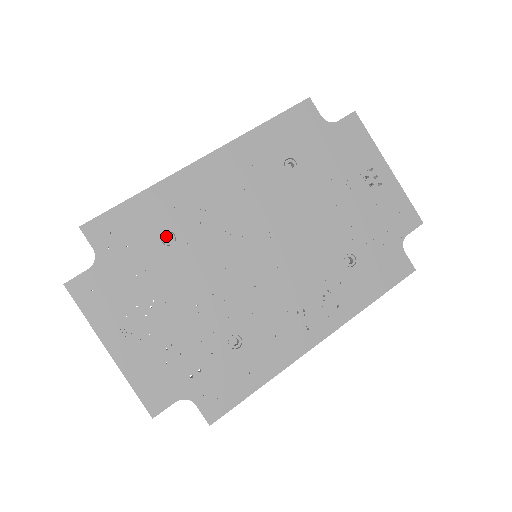
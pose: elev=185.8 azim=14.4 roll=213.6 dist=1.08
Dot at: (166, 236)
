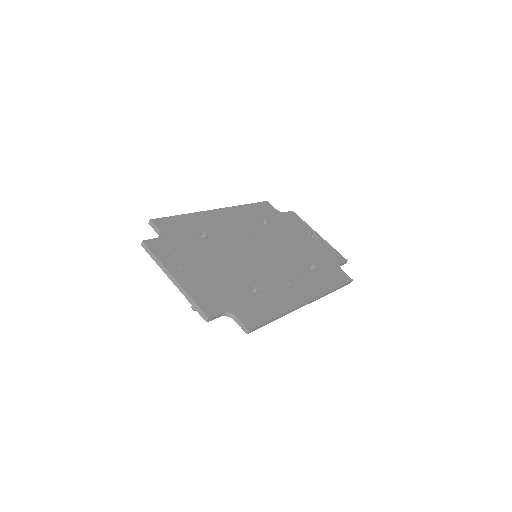
Dot at: occluded
